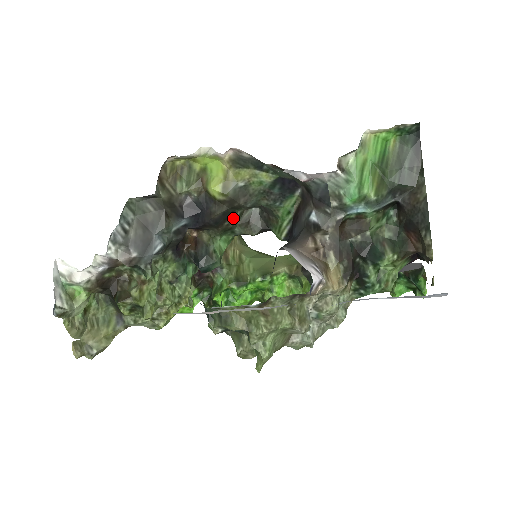
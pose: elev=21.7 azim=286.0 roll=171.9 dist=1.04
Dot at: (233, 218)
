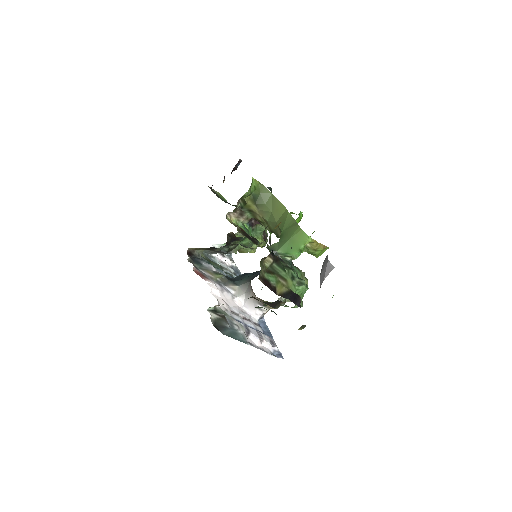
Dot at: (231, 250)
